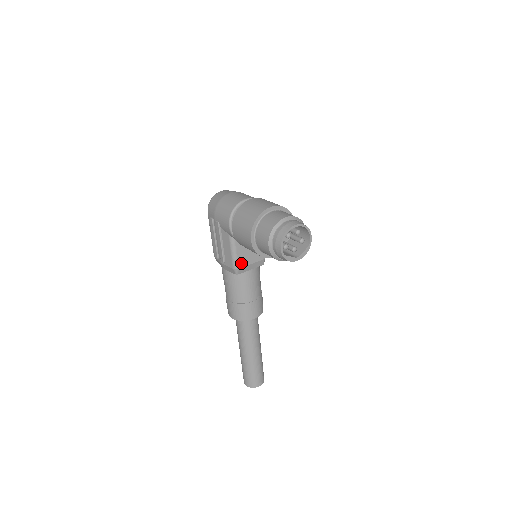
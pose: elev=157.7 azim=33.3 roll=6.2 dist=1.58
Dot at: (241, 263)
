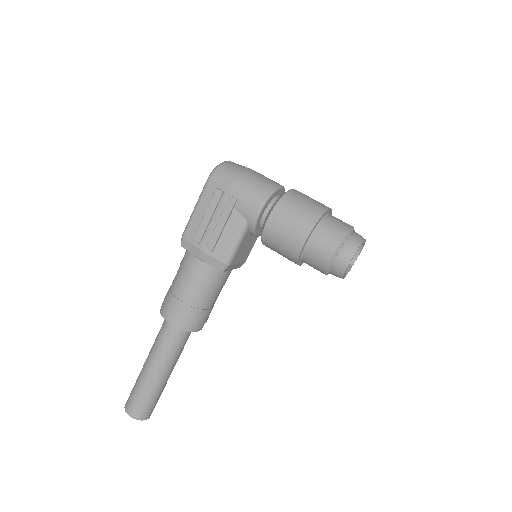
Dot at: (235, 259)
